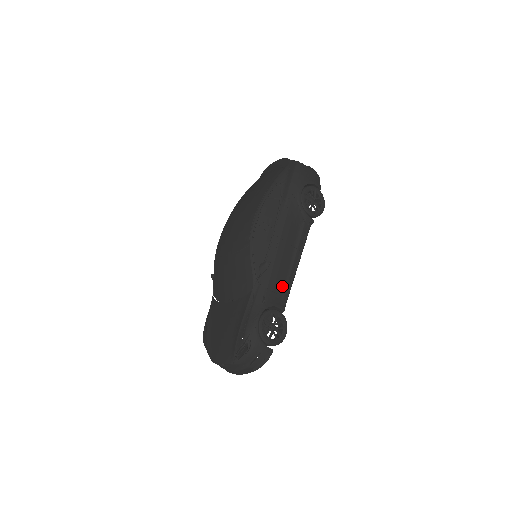
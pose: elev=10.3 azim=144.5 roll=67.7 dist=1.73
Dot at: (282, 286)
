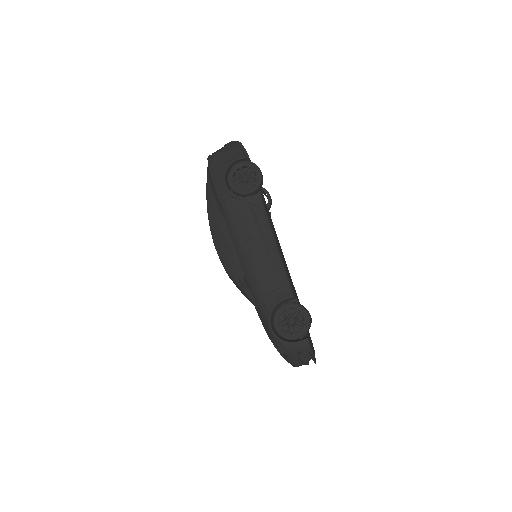
Dot at: (274, 279)
